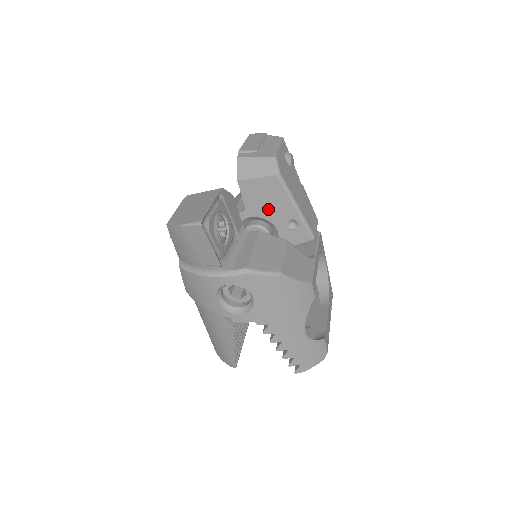
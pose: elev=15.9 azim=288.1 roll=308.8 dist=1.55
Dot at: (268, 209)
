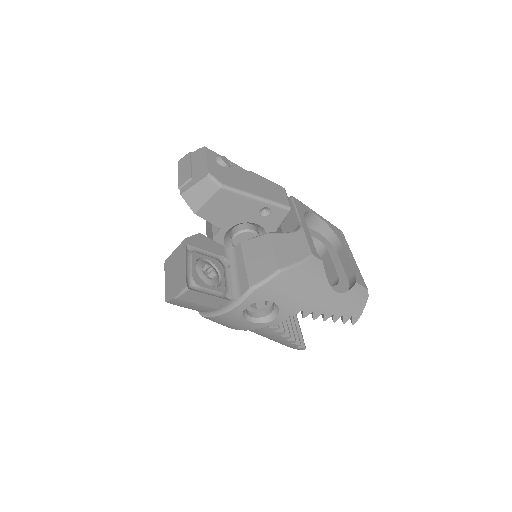
Dot at: (236, 216)
